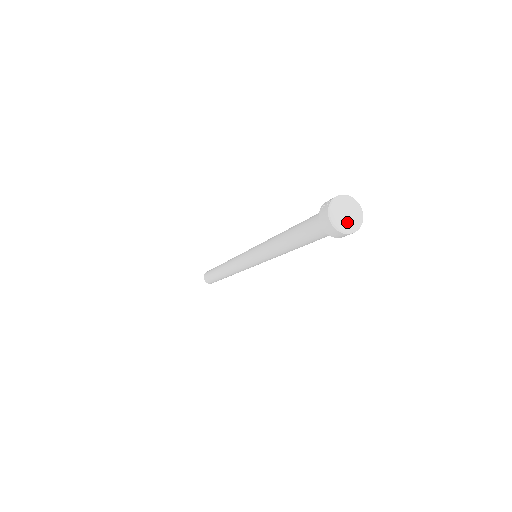
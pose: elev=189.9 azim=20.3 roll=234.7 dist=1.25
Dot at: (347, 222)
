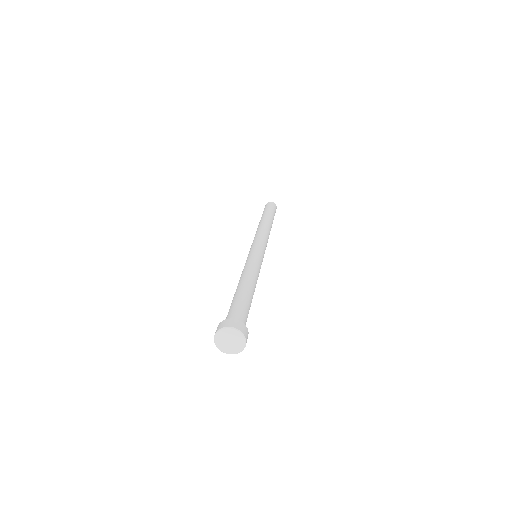
Dot at: (236, 345)
